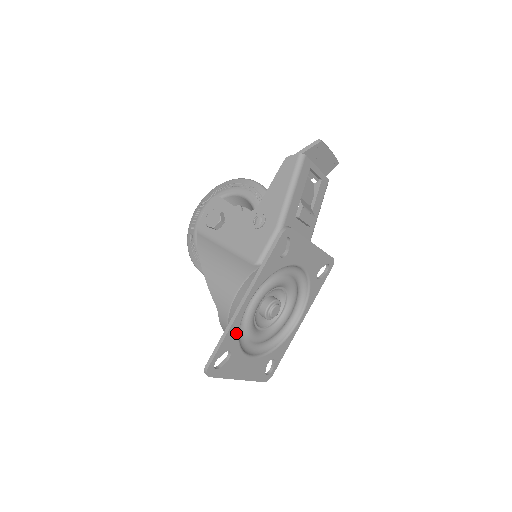
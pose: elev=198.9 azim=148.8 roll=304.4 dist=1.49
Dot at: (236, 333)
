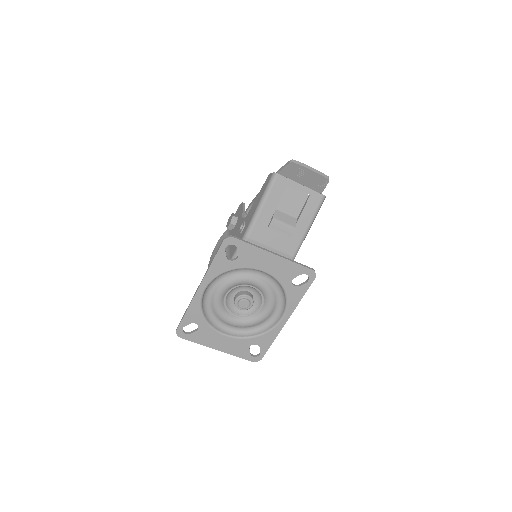
Dot at: (198, 311)
